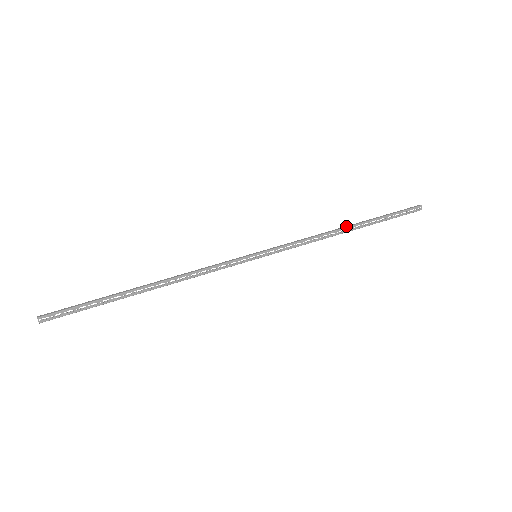
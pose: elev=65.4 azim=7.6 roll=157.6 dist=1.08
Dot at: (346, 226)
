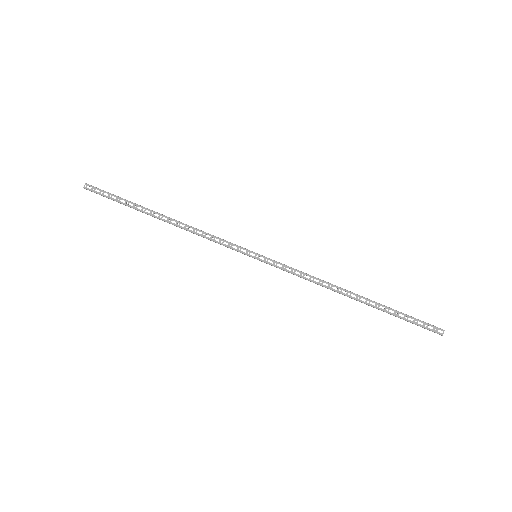
Dot at: (352, 292)
